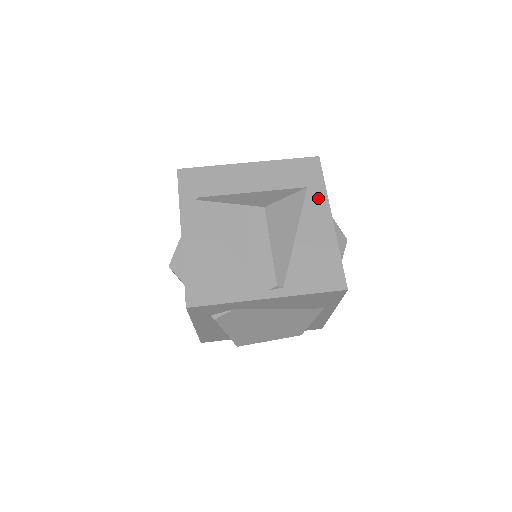
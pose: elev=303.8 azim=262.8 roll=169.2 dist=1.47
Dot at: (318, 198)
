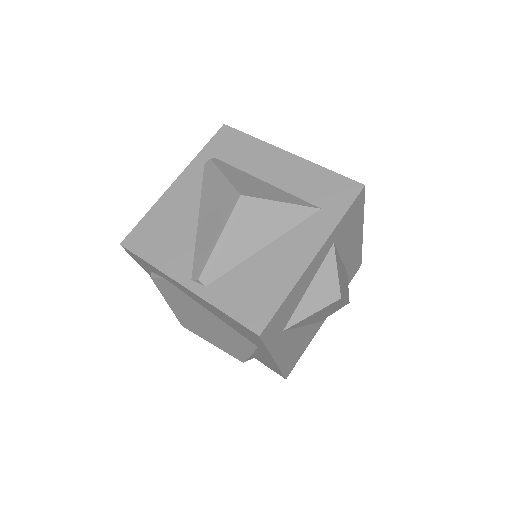
Dot at: (321, 226)
